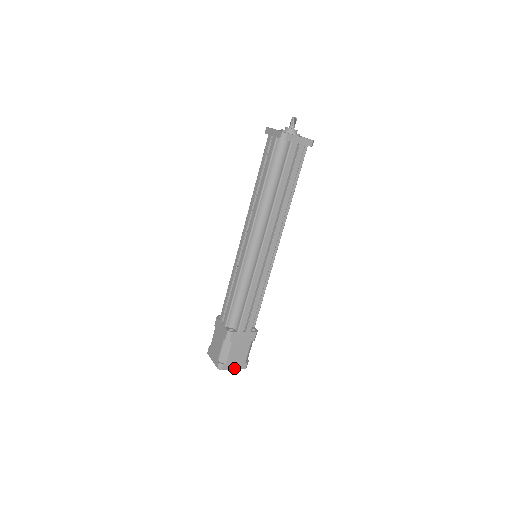
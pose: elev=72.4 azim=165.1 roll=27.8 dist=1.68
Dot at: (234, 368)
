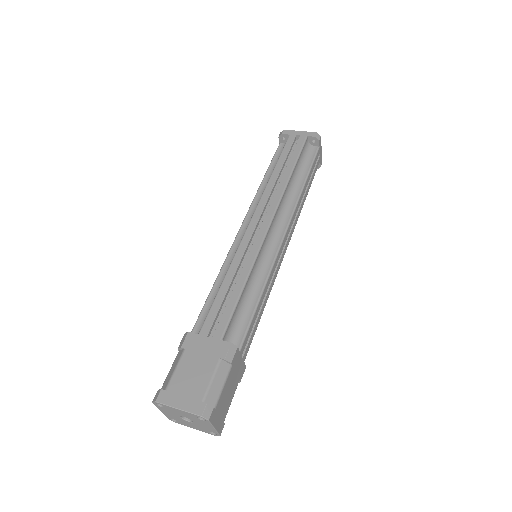
Dot at: (215, 425)
